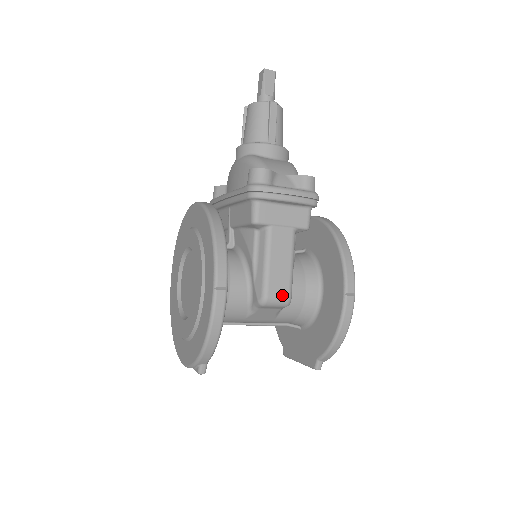
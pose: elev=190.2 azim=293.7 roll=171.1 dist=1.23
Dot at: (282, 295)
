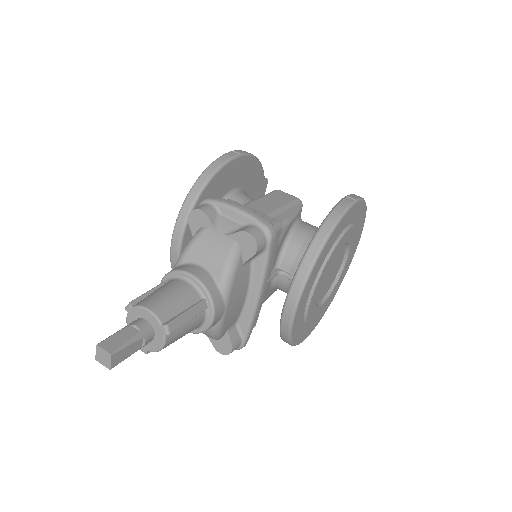
Dot at: occluded
